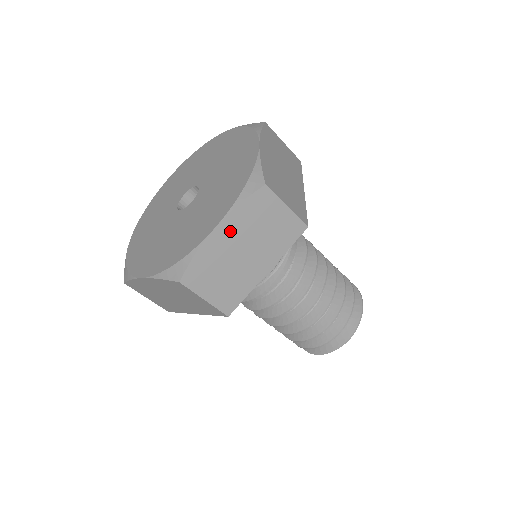
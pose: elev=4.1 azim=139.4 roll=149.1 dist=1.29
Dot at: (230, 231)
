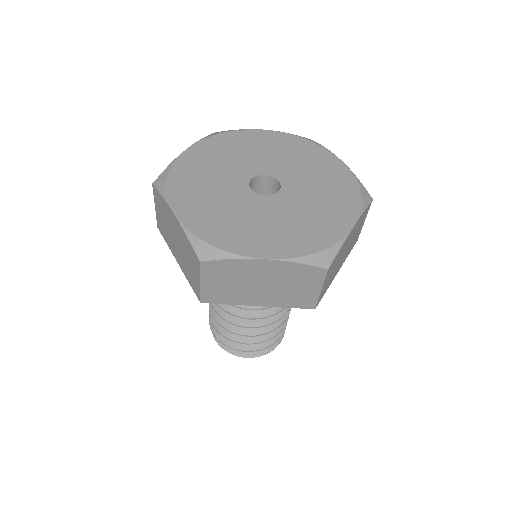
Dot at: (353, 231)
